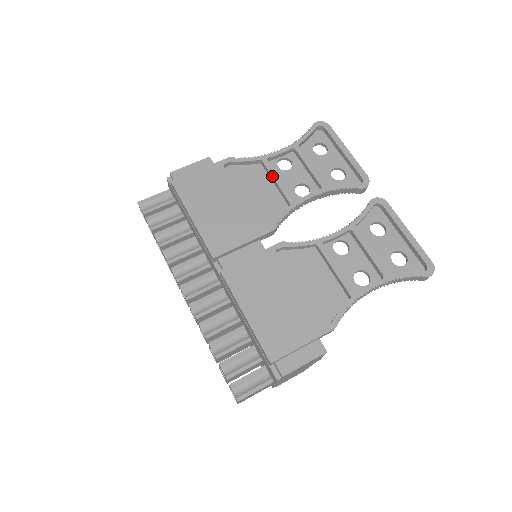
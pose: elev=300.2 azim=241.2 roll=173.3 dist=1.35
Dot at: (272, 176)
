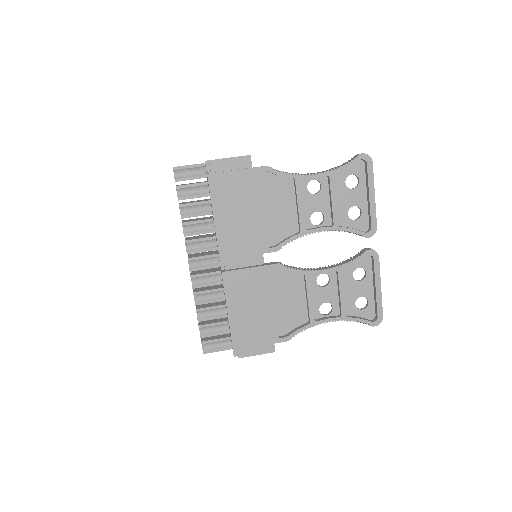
Dot at: (297, 199)
